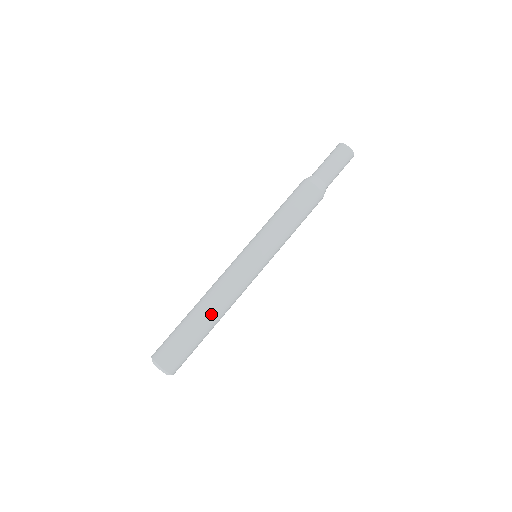
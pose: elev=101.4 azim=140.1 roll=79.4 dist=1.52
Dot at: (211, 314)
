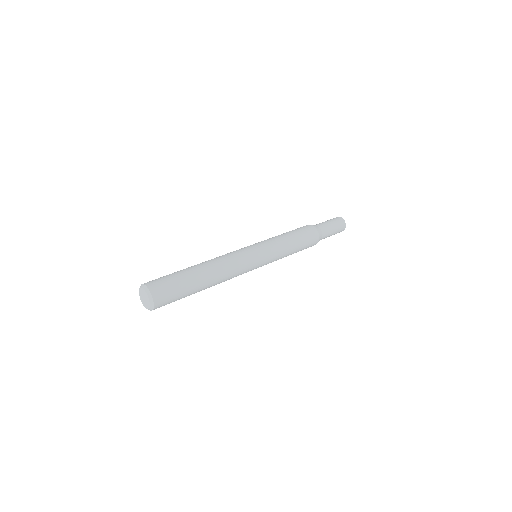
Dot at: (210, 274)
